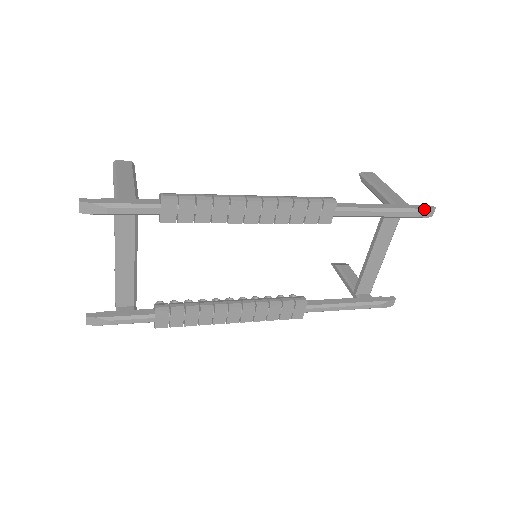
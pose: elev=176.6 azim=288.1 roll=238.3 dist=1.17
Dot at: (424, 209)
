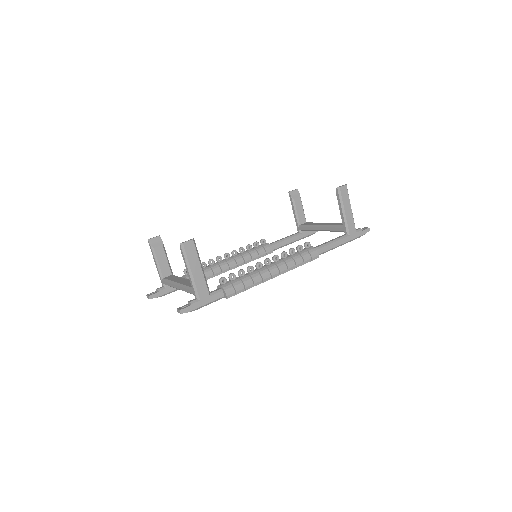
Dot at: occluded
